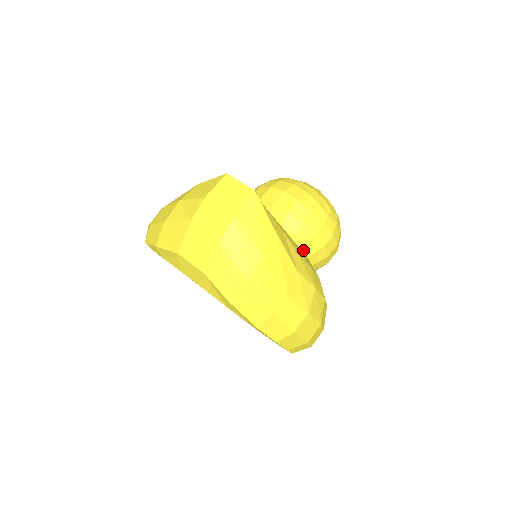
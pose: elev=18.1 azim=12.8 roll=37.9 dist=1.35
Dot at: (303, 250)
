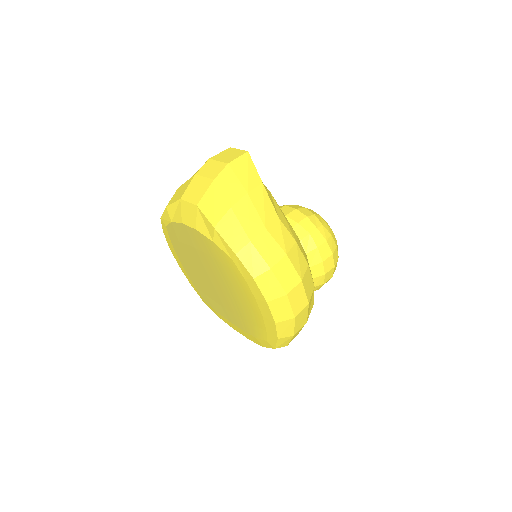
Dot at: occluded
